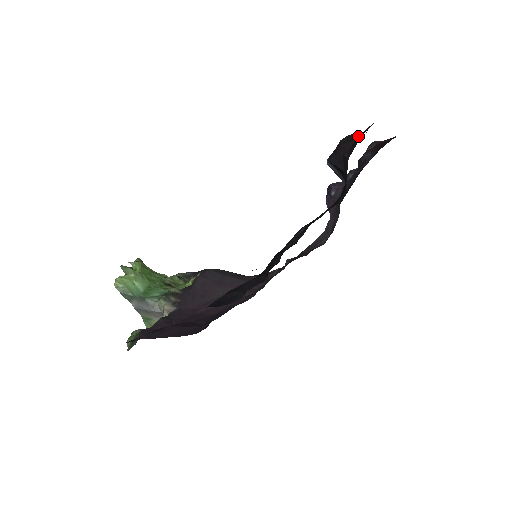
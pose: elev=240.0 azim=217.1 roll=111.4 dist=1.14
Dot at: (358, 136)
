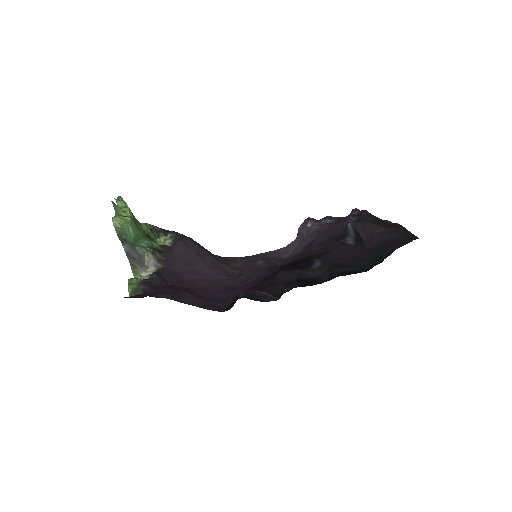
Dot at: (385, 225)
